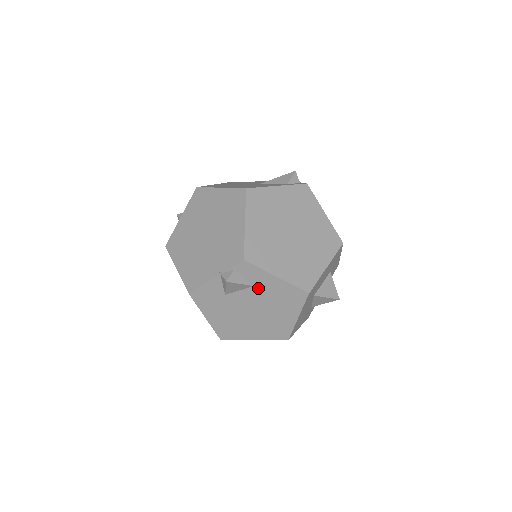
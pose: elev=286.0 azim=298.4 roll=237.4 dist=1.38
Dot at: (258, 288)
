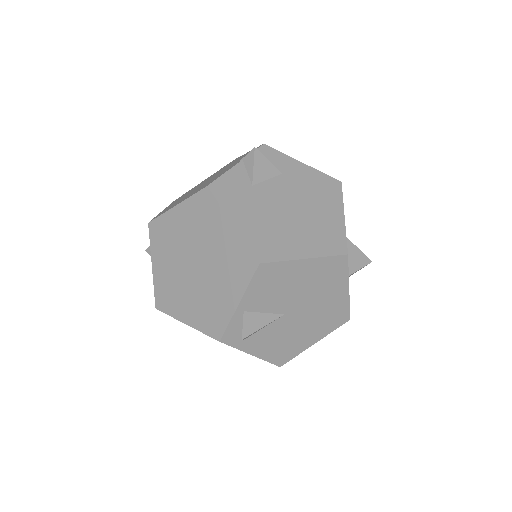
Dot at: (287, 177)
